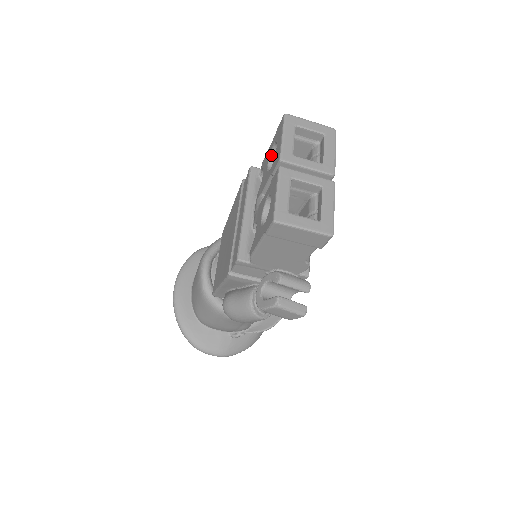
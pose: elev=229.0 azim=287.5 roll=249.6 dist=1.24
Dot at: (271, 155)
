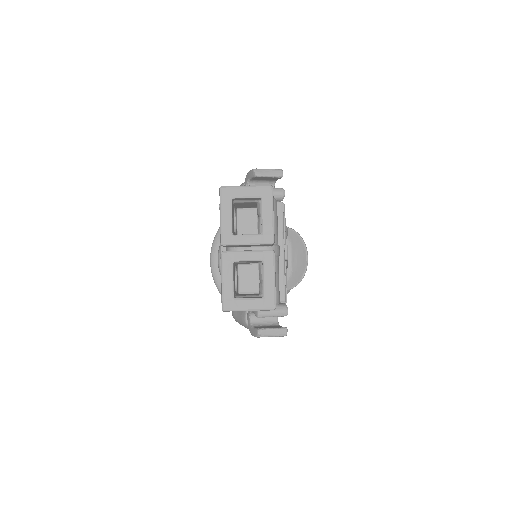
Dot at: occluded
